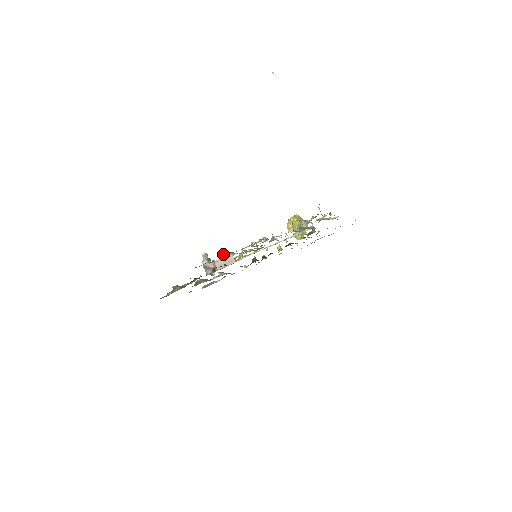
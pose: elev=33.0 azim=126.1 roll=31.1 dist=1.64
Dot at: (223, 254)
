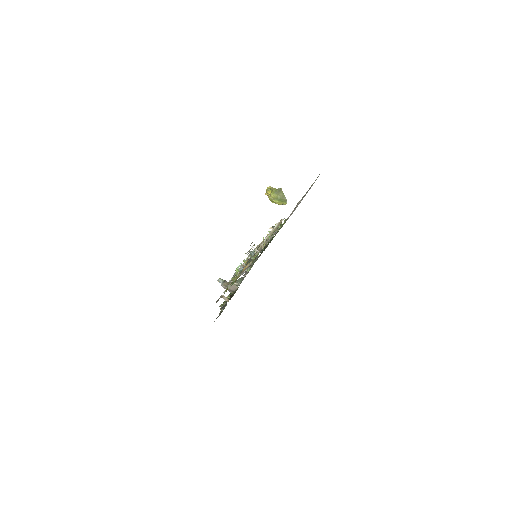
Dot at: (223, 292)
